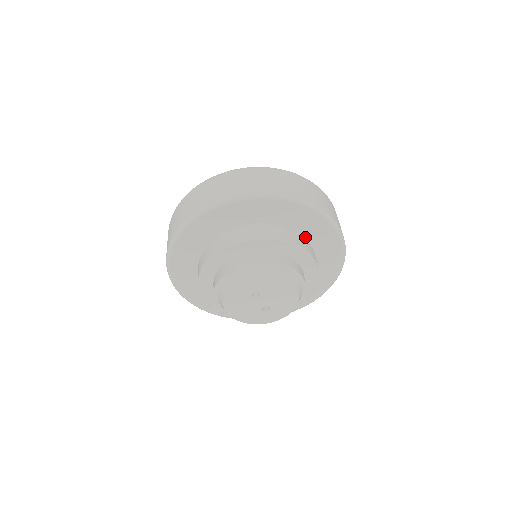
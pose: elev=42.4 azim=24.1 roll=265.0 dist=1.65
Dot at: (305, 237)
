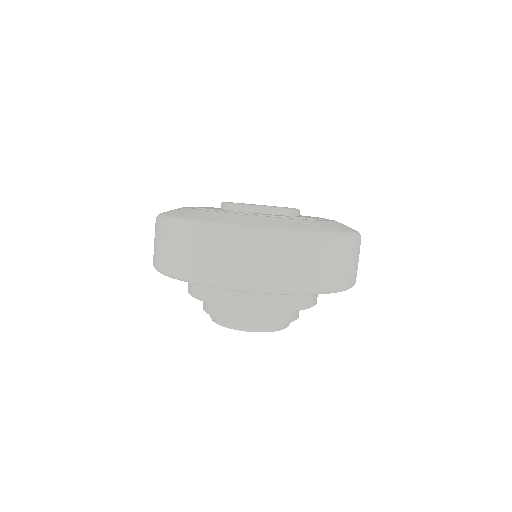
Dot at: occluded
